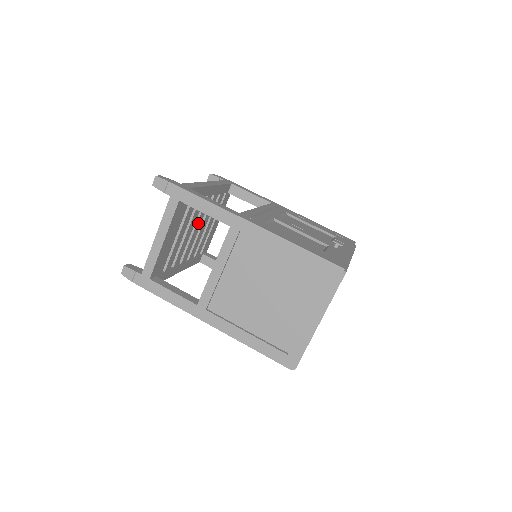
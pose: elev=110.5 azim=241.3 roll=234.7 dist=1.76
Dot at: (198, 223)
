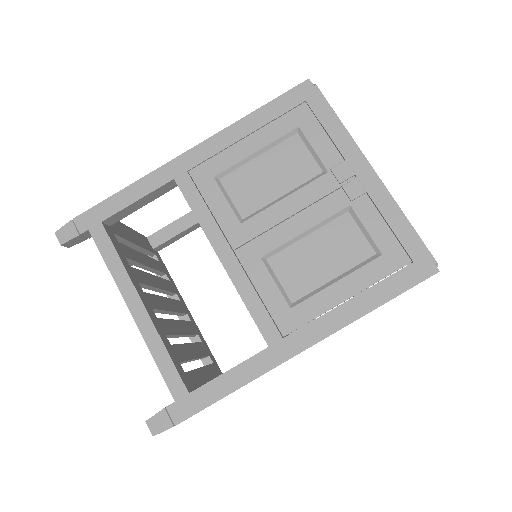
Dot at: (165, 306)
